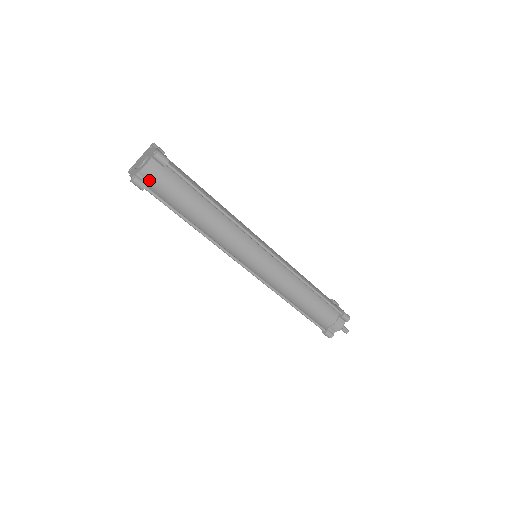
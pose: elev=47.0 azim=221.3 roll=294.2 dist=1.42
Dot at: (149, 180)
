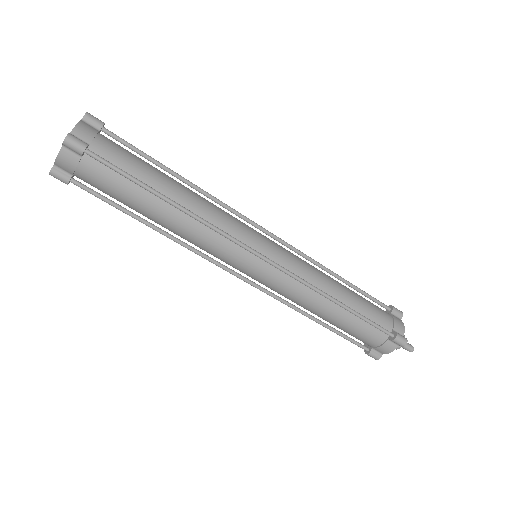
Dot at: (88, 141)
